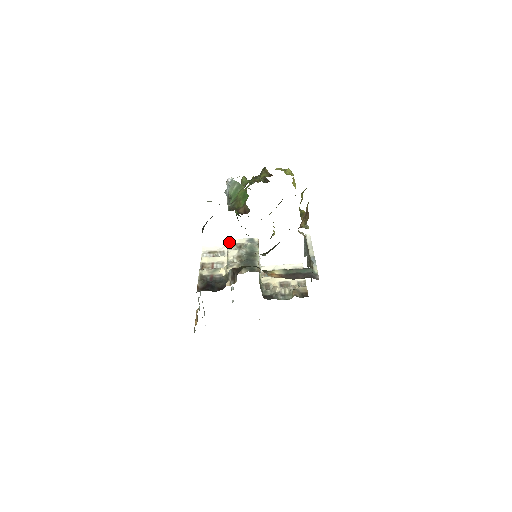
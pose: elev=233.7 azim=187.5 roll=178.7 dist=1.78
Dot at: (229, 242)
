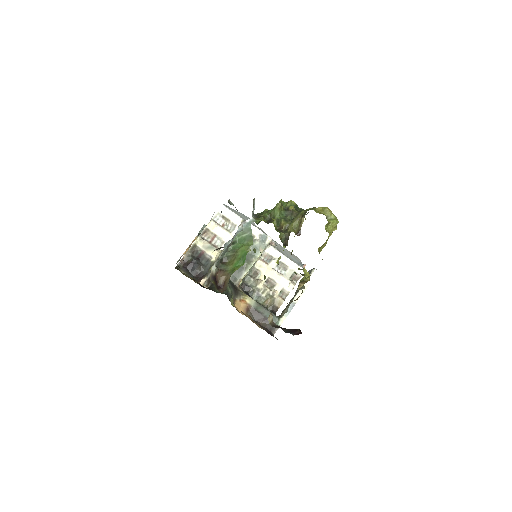
Dot at: occluded
